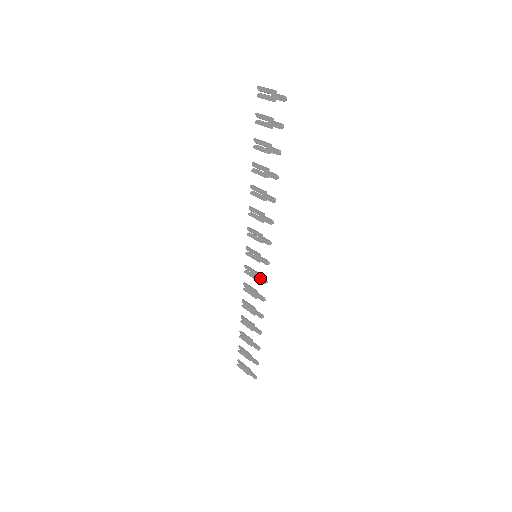
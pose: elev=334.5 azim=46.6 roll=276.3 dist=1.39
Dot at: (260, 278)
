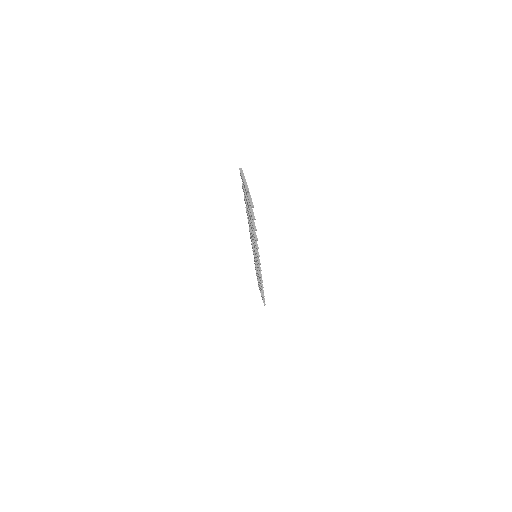
Dot at: (258, 270)
